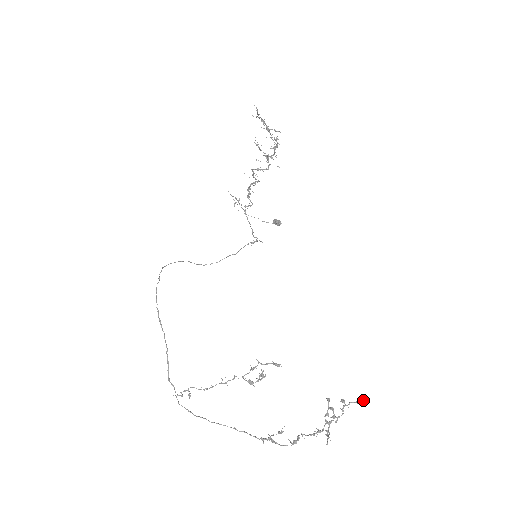
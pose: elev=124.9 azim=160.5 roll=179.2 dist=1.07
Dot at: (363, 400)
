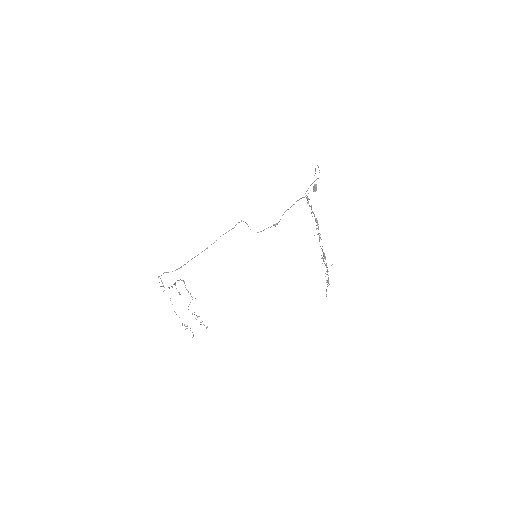
Dot at: (206, 328)
